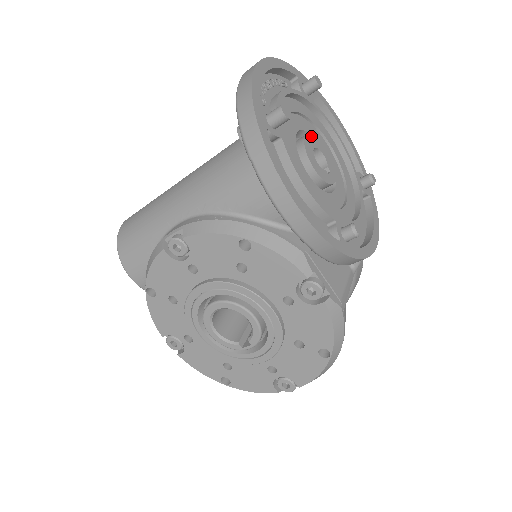
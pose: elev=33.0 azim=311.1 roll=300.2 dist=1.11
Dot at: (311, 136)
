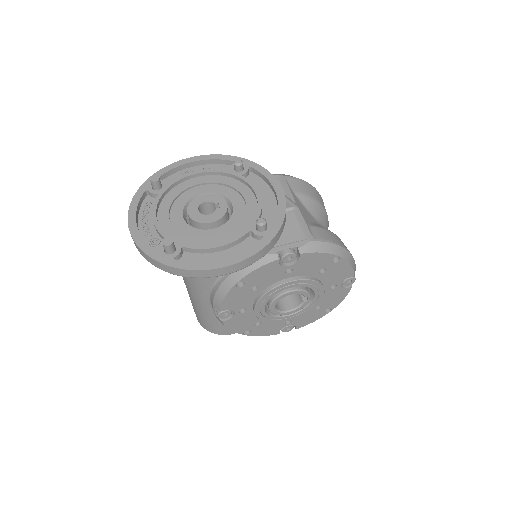
Dot at: (190, 206)
